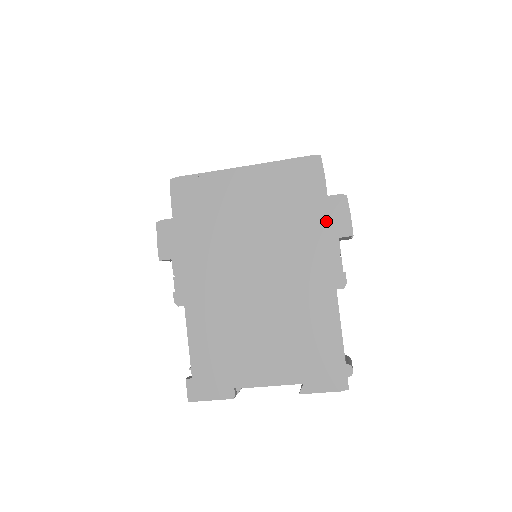
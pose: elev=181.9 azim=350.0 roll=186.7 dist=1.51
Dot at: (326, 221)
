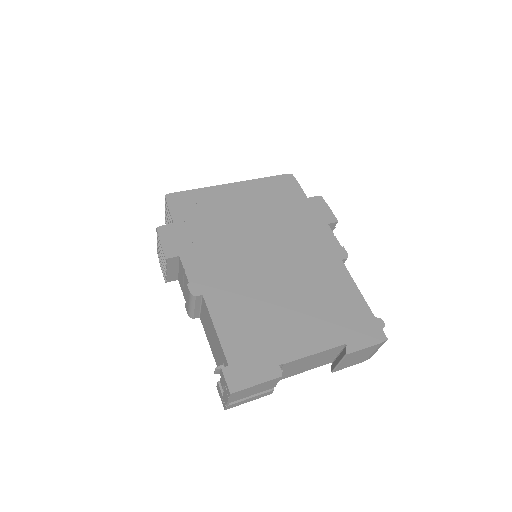
Dot at: (313, 214)
